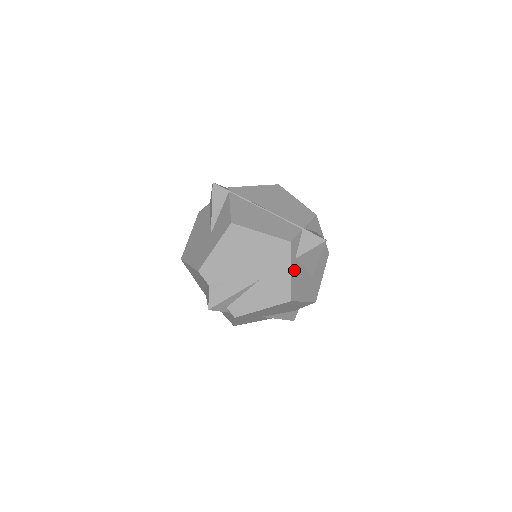
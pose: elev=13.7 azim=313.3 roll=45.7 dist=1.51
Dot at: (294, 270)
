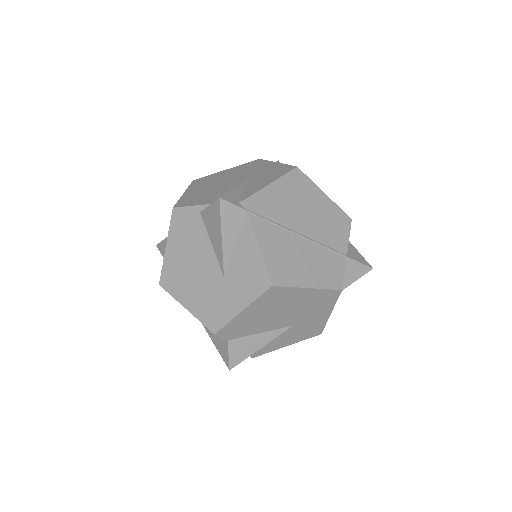
Dot at: occluded
